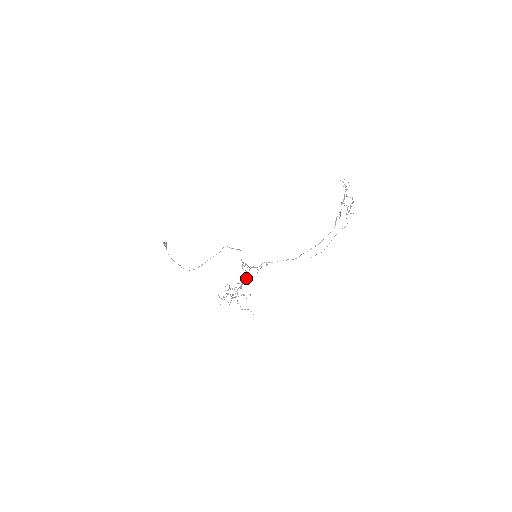
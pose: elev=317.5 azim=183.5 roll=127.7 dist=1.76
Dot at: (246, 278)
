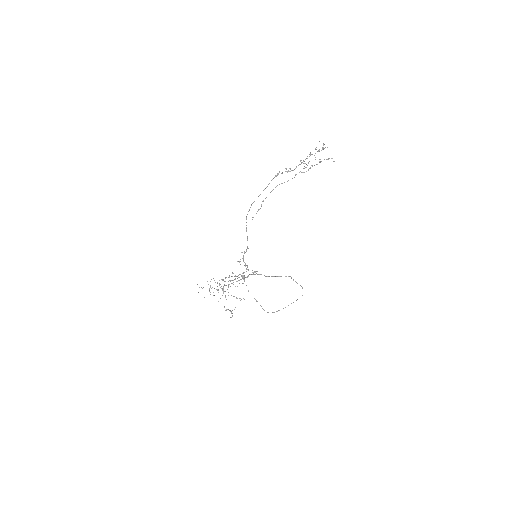
Dot at: (238, 277)
